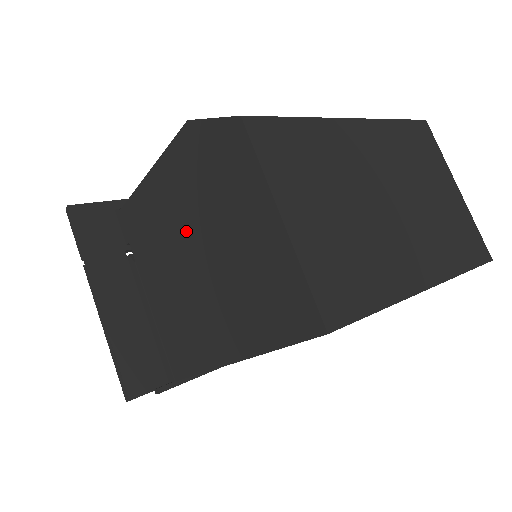
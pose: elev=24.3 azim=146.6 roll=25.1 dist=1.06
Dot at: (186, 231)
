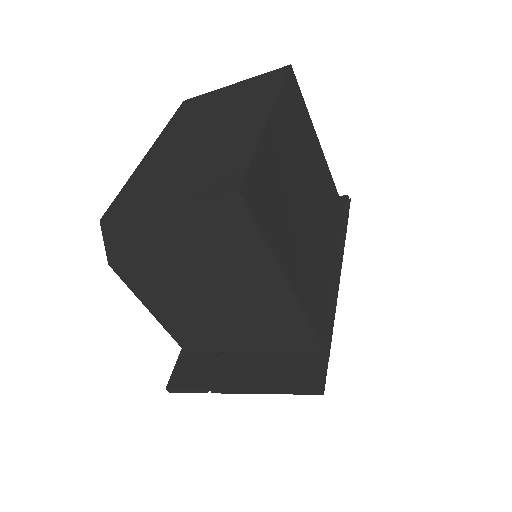
Dot at: (188, 293)
